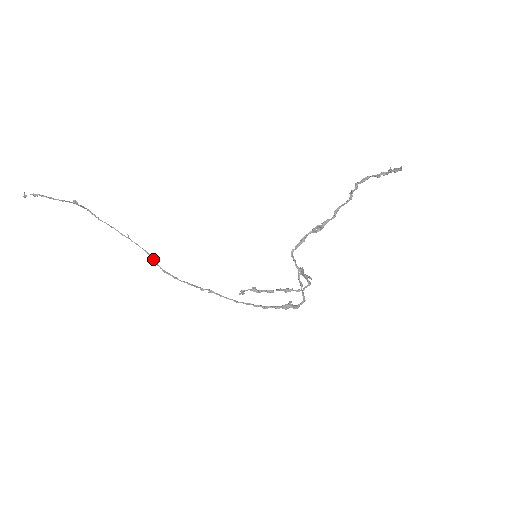
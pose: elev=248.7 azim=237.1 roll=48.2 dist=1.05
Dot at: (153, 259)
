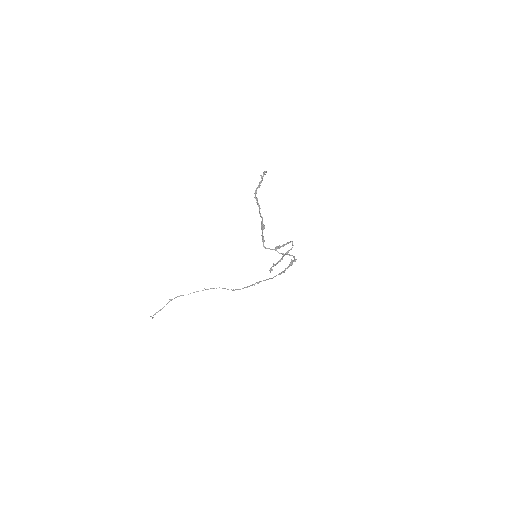
Dot at: occluded
